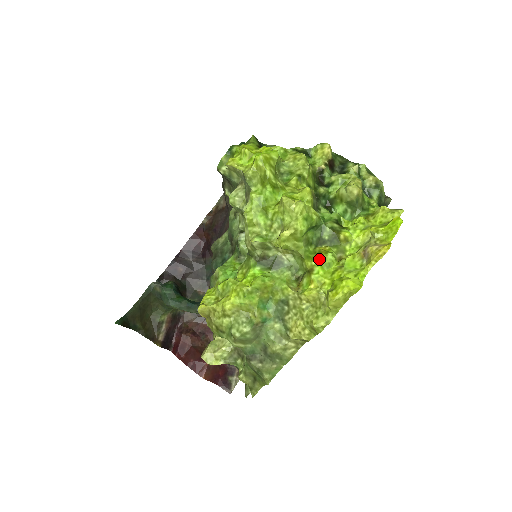
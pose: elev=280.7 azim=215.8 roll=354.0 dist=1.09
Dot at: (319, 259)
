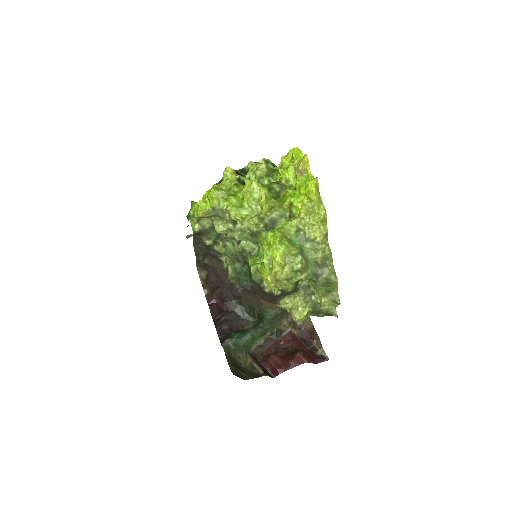
Dot at: (288, 197)
